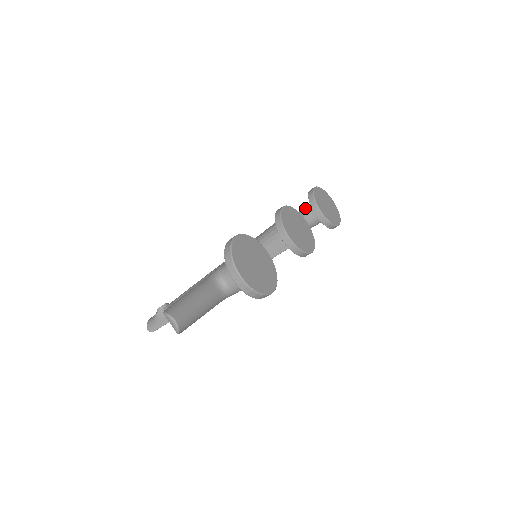
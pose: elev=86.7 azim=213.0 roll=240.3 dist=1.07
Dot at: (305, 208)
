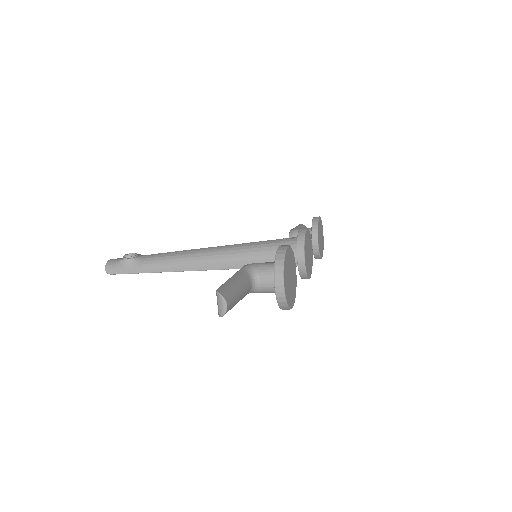
Dot at: occluded
